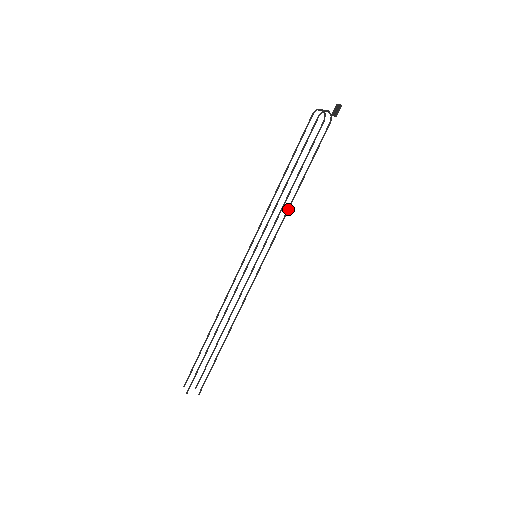
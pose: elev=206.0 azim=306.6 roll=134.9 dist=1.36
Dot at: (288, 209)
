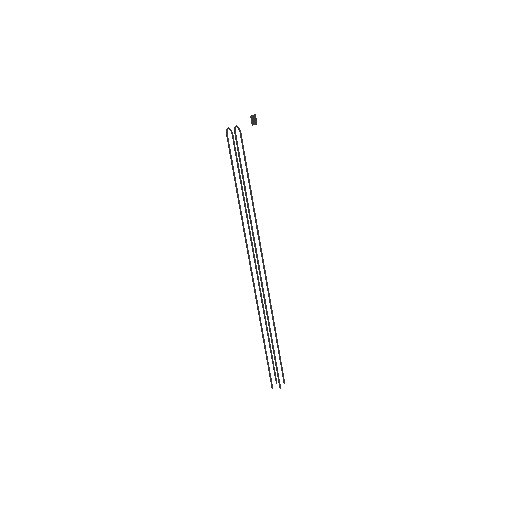
Dot at: (254, 209)
